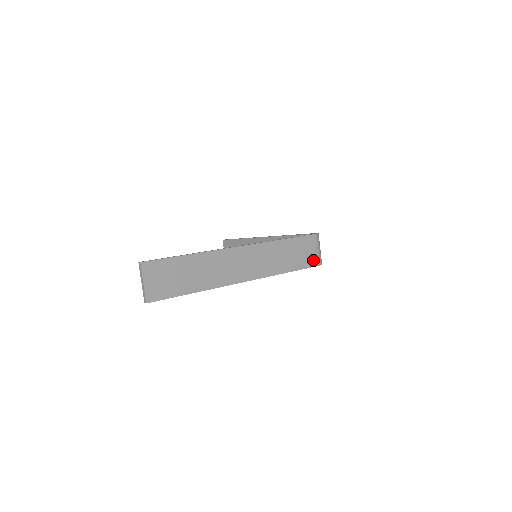
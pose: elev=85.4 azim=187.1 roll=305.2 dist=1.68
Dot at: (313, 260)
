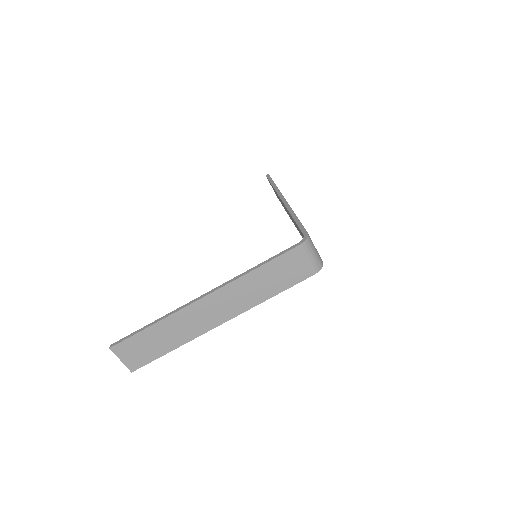
Dot at: (304, 272)
